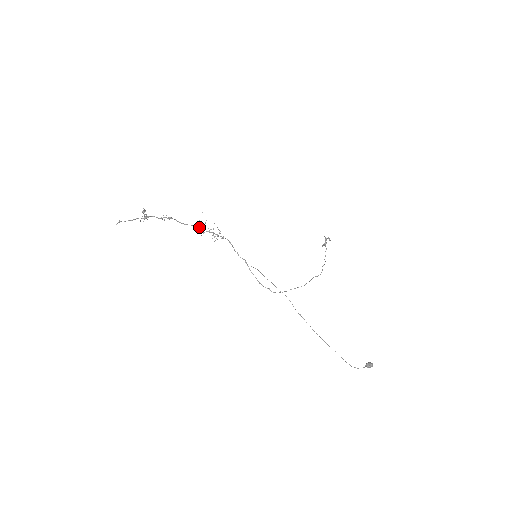
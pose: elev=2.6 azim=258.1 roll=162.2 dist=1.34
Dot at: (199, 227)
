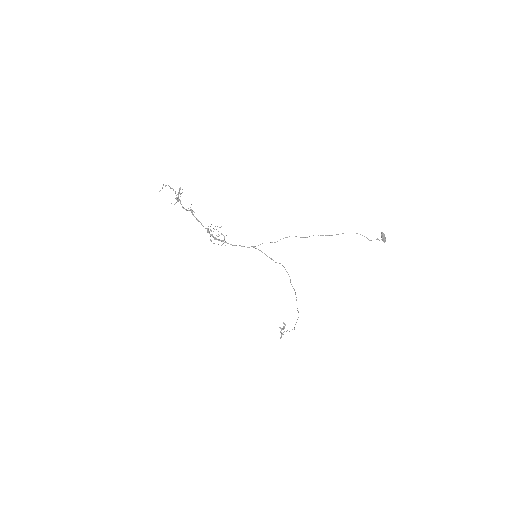
Dot at: occluded
